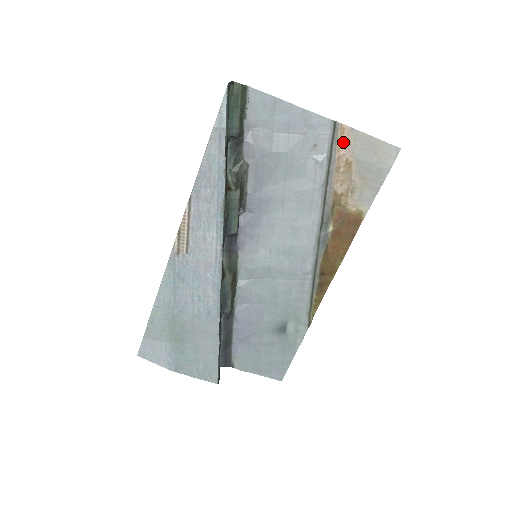
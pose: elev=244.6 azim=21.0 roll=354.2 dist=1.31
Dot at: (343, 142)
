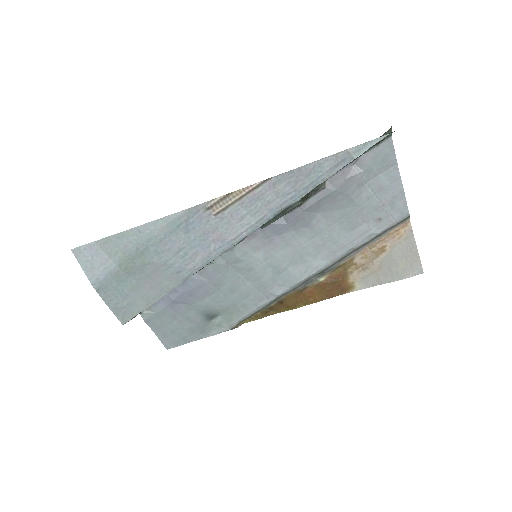
Dot at: (396, 233)
